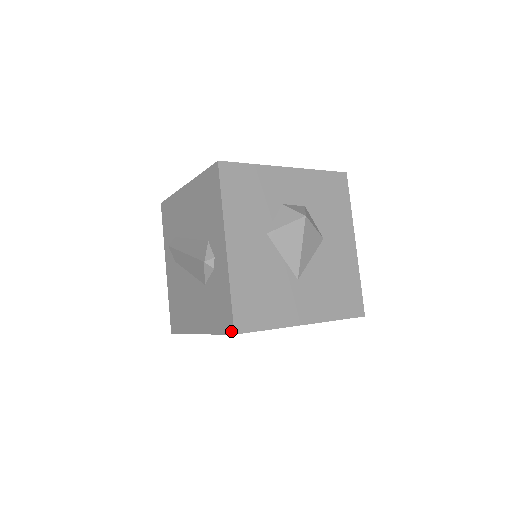
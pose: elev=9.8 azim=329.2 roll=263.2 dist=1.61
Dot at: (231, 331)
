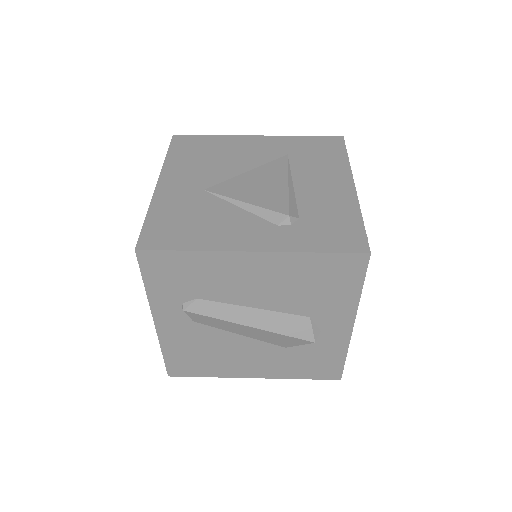
Dot at: (336, 378)
